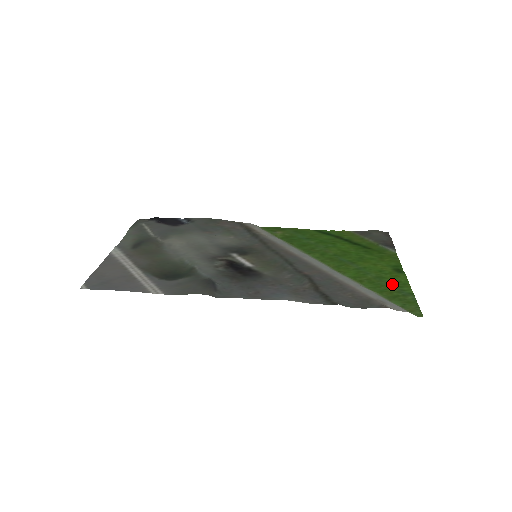
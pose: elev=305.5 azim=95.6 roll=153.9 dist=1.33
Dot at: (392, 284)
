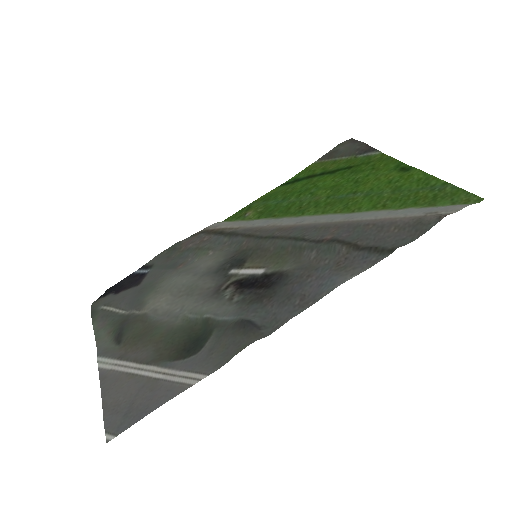
Dot at: (416, 187)
